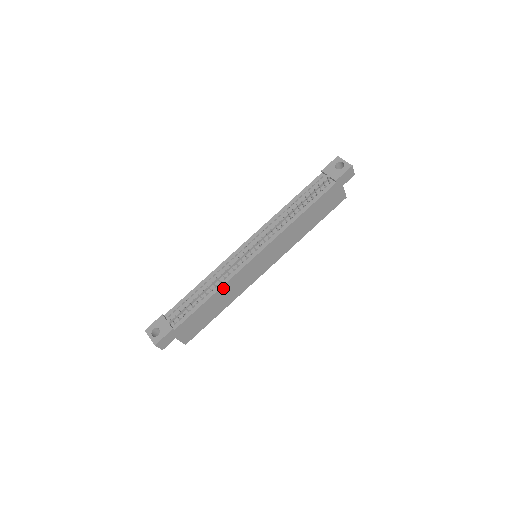
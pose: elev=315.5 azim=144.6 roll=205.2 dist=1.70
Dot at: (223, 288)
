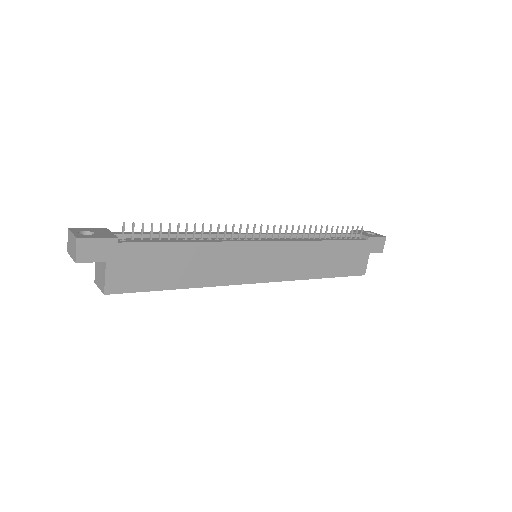
Dot at: (209, 246)
